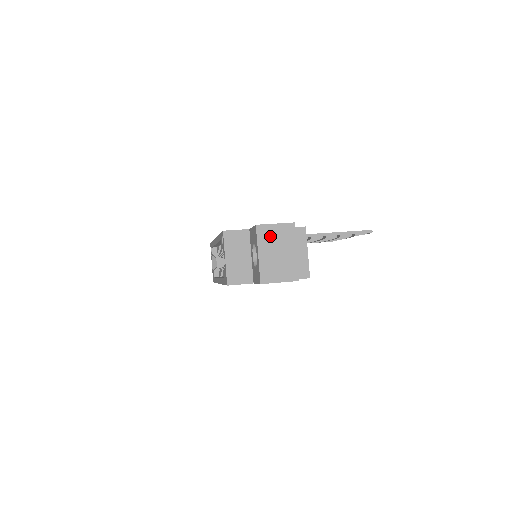
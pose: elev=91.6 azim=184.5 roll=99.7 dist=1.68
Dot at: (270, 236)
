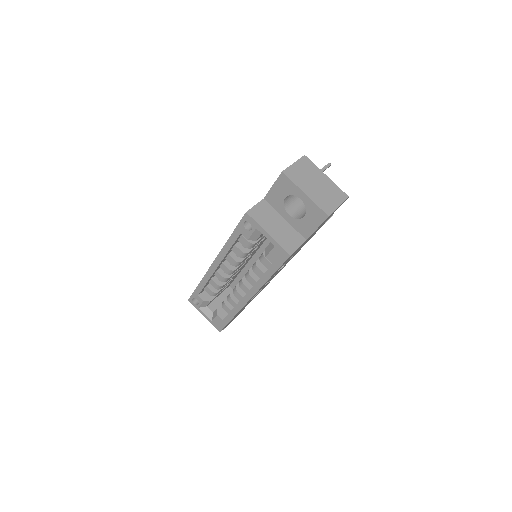
Dot at: (299, 175)
